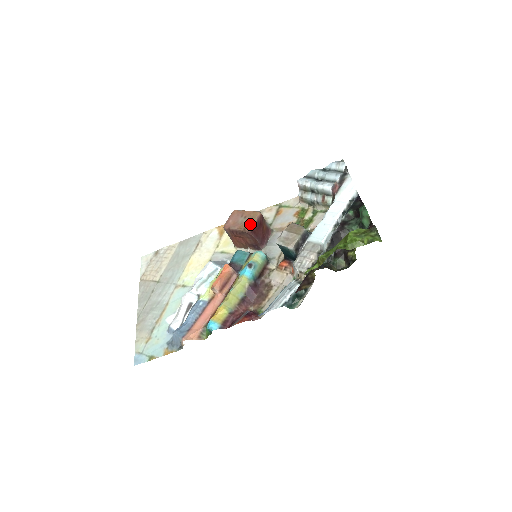
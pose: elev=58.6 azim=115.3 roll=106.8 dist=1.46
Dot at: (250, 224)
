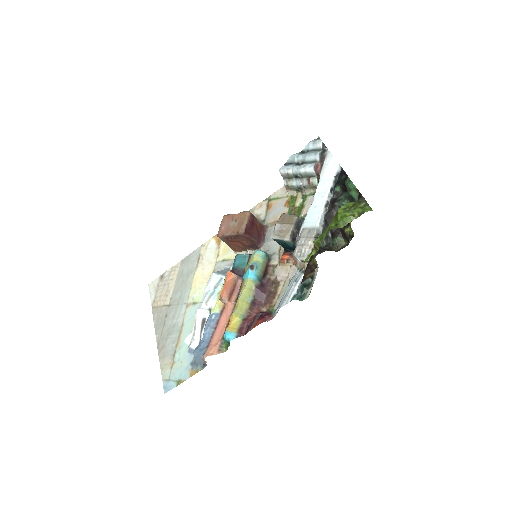
Dot at: (242, 226)
